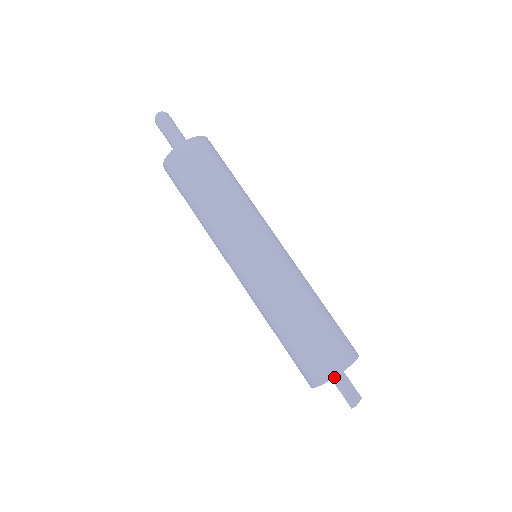
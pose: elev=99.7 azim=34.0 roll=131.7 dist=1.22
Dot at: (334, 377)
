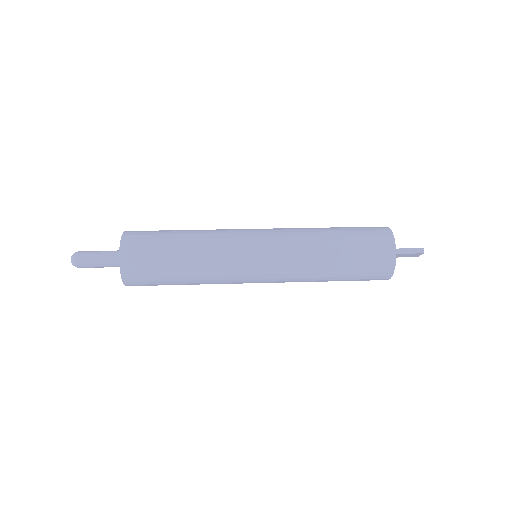
Dot at: occluded
